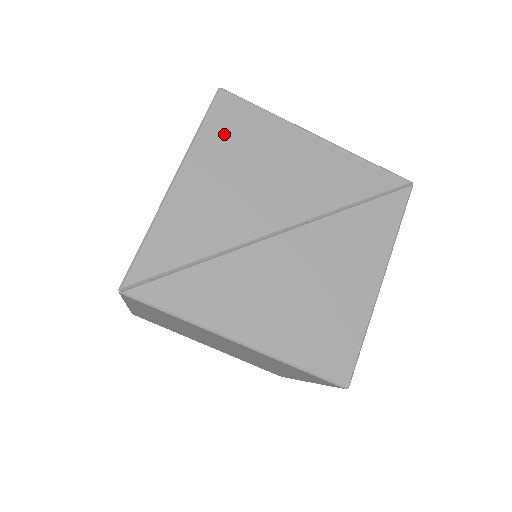
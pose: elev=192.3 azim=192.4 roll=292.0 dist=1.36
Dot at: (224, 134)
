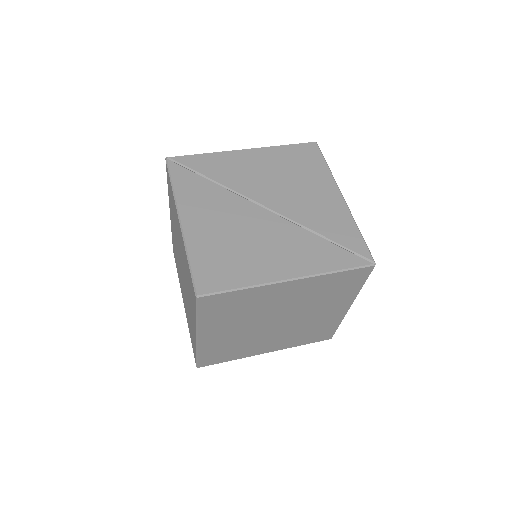
Dot at: (293, 155)
